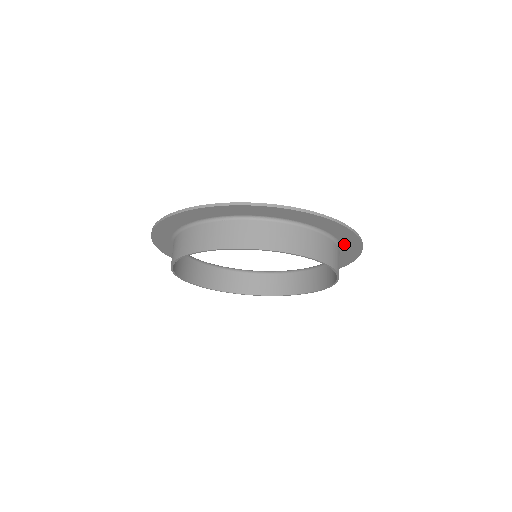
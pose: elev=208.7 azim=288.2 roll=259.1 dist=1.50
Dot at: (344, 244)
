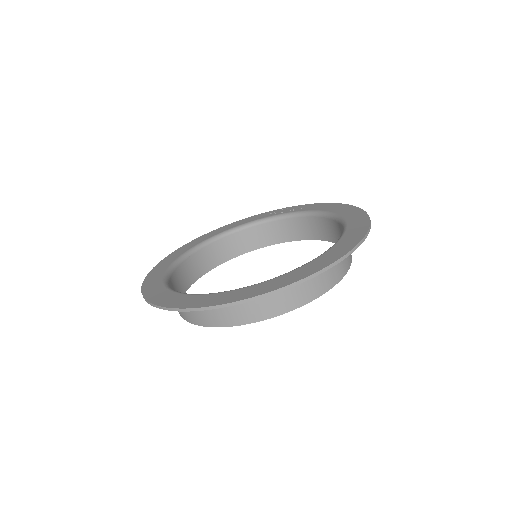
Dot at: occluded
